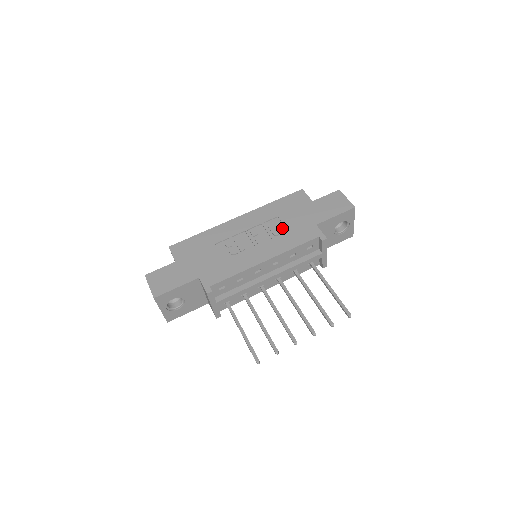
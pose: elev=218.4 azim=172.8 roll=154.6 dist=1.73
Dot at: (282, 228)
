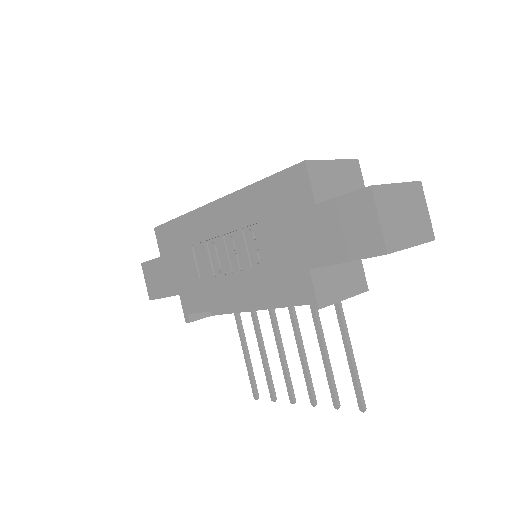
Dot at: (264, 251)
